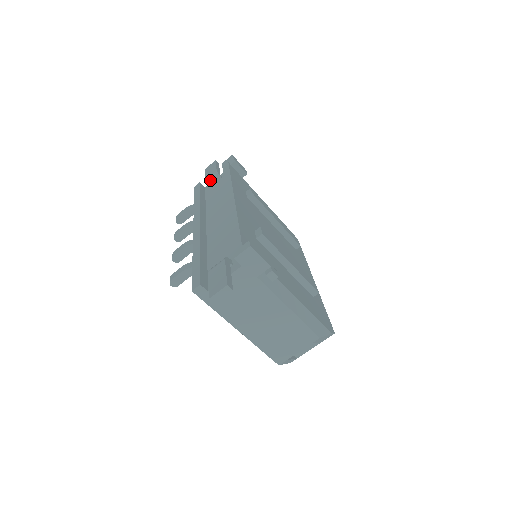
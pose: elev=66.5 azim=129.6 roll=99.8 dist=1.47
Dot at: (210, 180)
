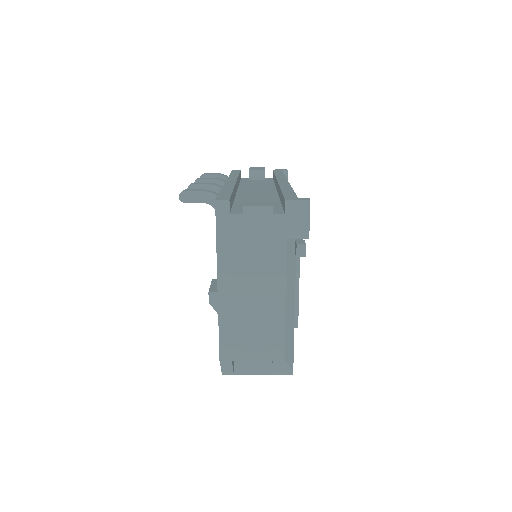
Dot at: (254, 172)
